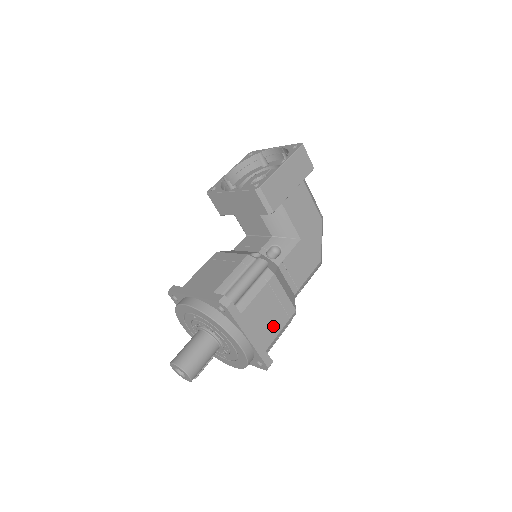
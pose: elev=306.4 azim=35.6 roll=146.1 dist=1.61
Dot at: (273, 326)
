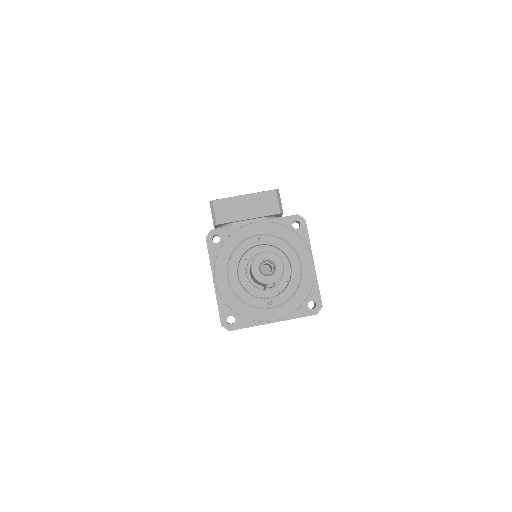
Dot at: occluded
